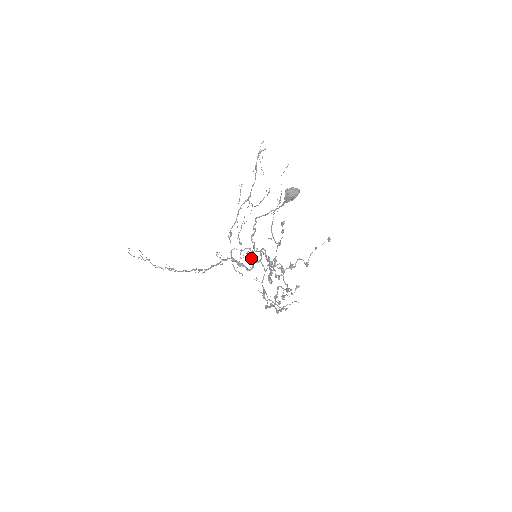
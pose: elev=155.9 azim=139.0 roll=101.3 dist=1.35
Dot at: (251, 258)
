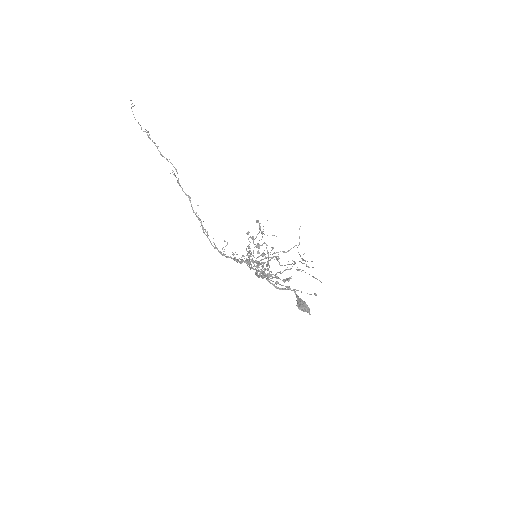
Dot at: (250, 264)
